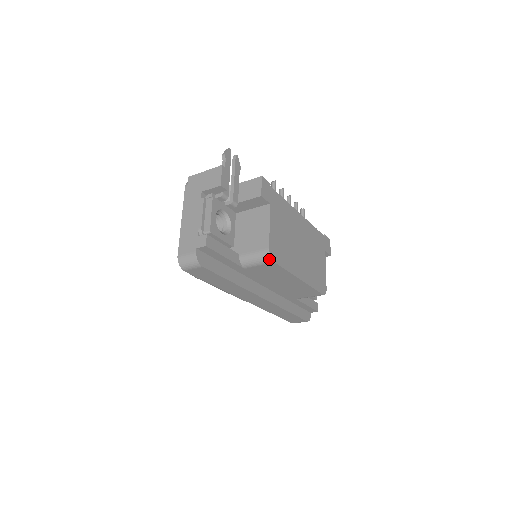
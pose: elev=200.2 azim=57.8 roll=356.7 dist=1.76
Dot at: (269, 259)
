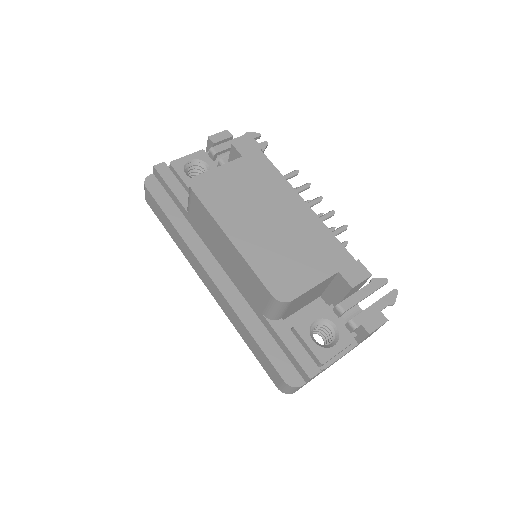
Dot at: (190, 186)
